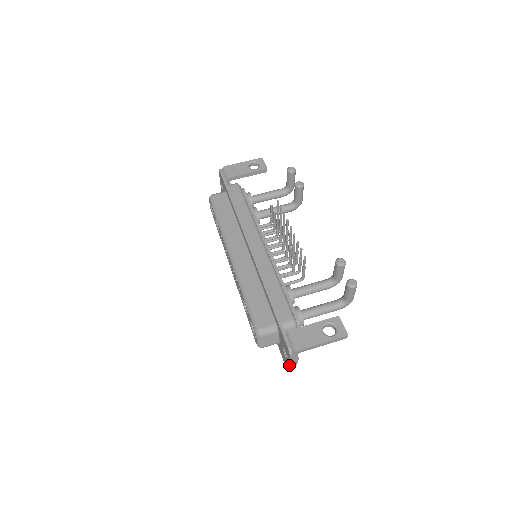
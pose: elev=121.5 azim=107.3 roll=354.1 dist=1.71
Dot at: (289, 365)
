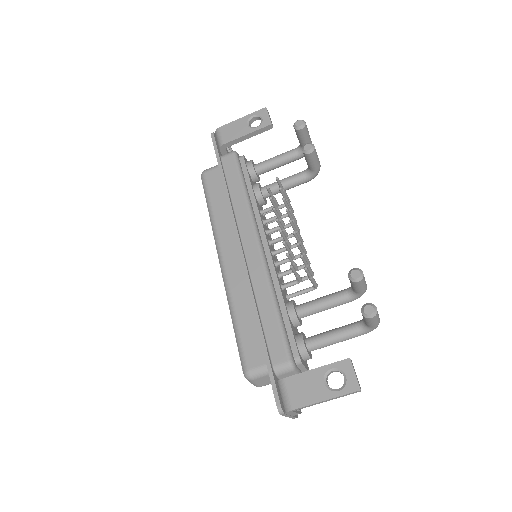
Dot at: (289, 417)
